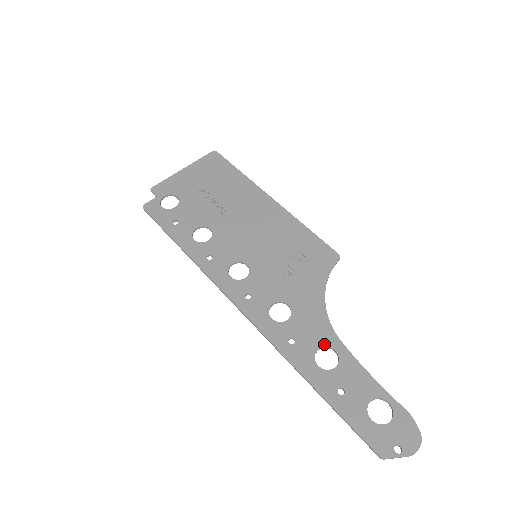
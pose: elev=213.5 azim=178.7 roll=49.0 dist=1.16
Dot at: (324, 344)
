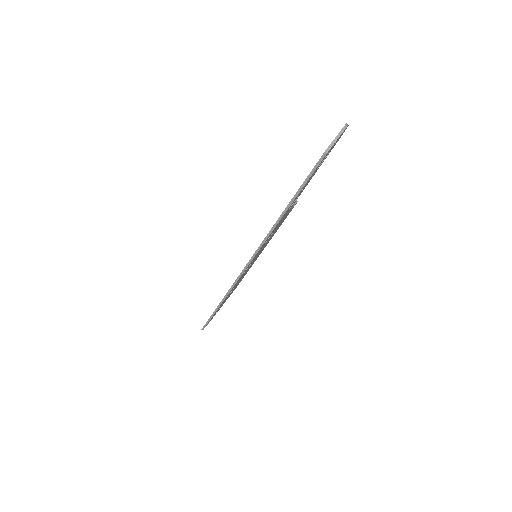
Dot at: occluded
